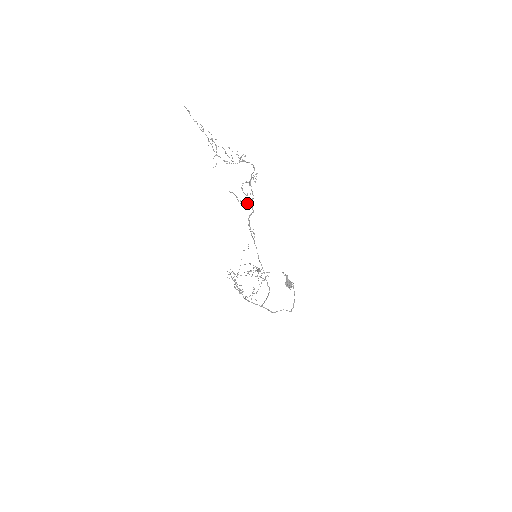
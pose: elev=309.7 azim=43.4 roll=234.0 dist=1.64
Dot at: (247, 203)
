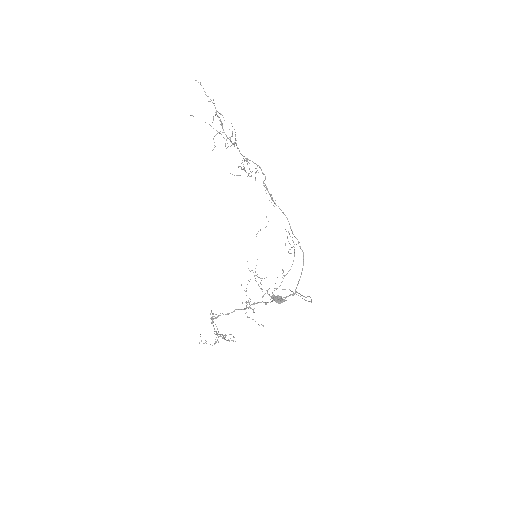
Dot at: occluded
